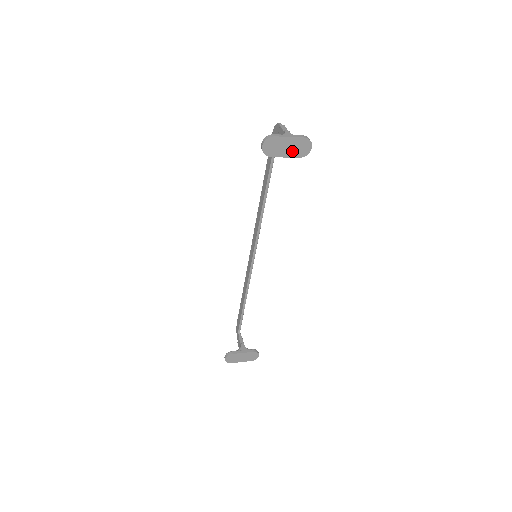
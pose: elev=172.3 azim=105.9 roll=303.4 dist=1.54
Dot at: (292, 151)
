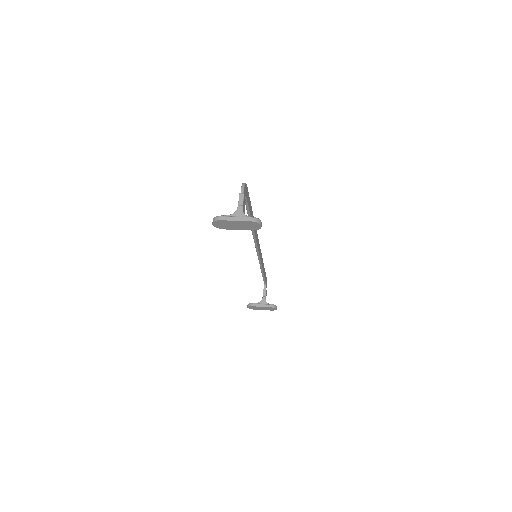
Dot at: (243, 227)
